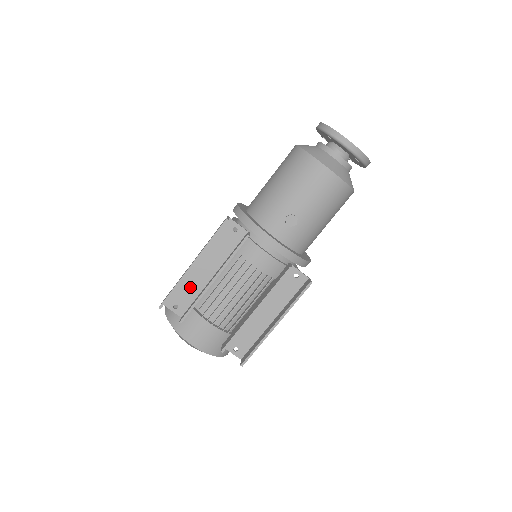
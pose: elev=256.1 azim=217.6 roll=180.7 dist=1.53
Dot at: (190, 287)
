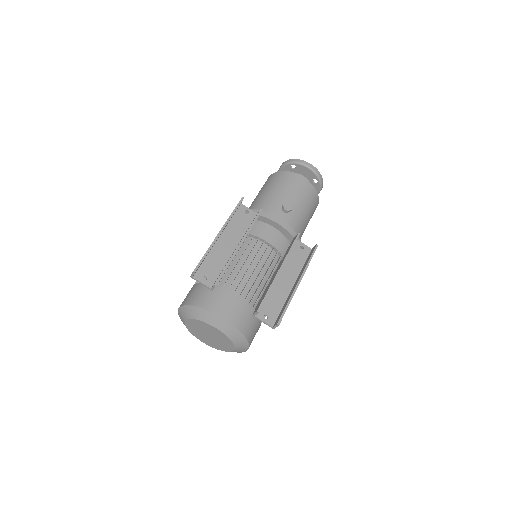
Dot at: (216, 260)
